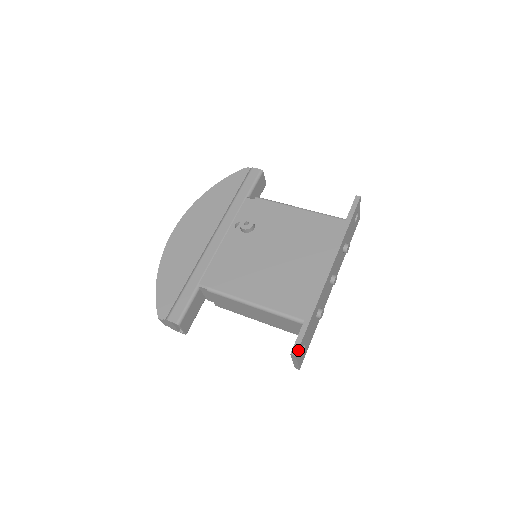
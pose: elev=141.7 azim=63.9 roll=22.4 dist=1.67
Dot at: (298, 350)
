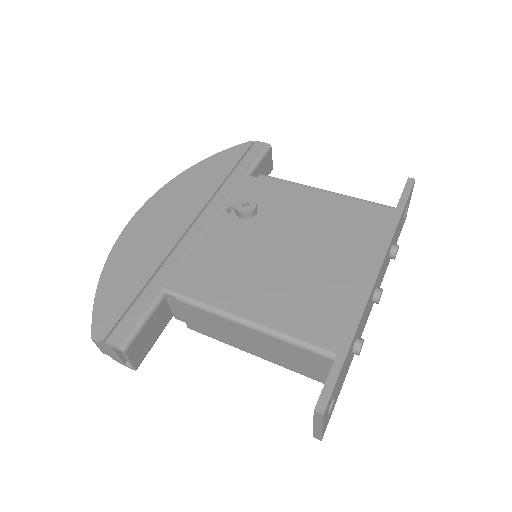
Dot at: (327, 405)
